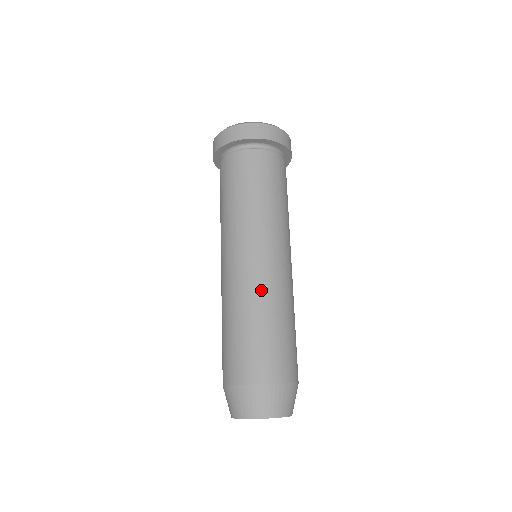
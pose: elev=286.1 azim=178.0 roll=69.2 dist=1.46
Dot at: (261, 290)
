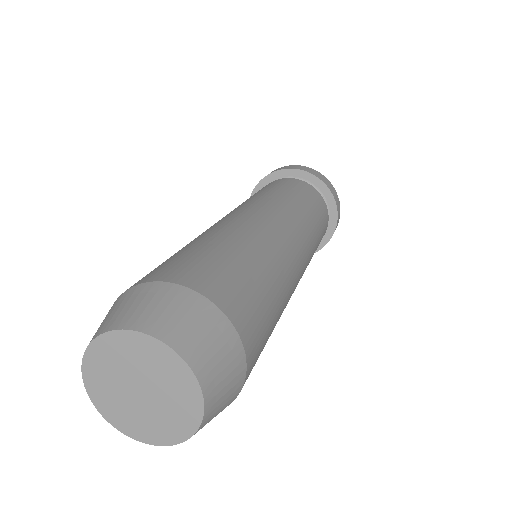
Dot at: (258, 233)
